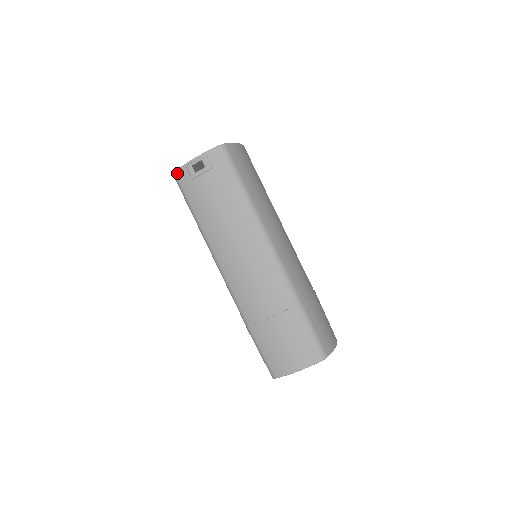
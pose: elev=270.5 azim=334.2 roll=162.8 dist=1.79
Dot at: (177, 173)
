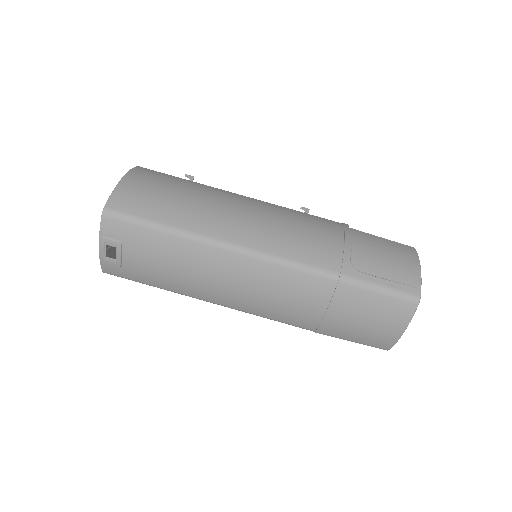
Dot at: (105, 271)
